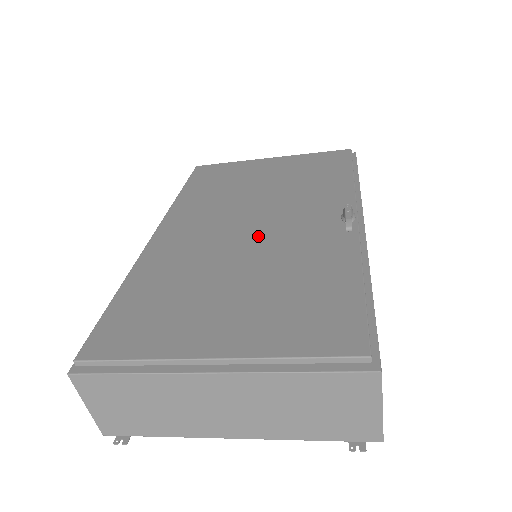
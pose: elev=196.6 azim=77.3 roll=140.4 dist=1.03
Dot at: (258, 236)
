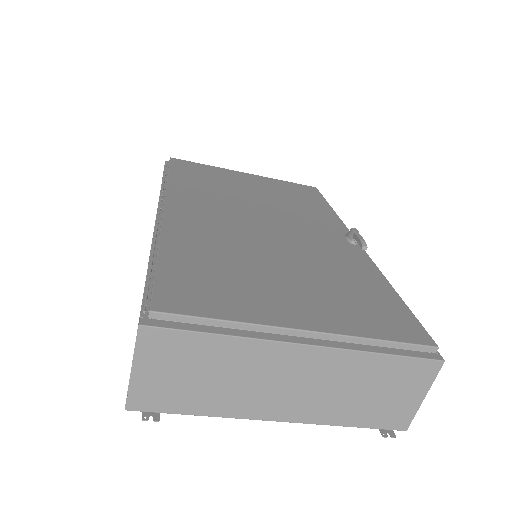
Dot at: (280, 235)
